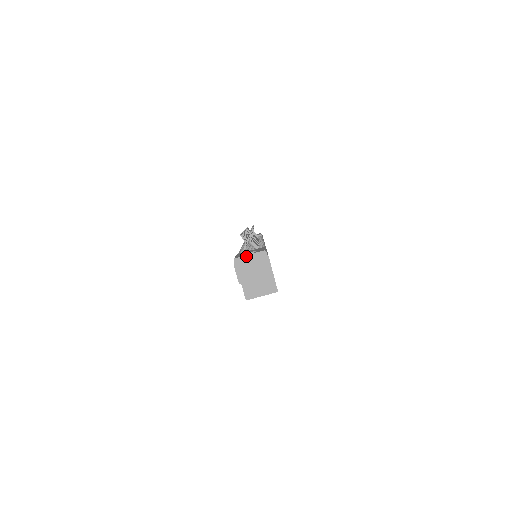
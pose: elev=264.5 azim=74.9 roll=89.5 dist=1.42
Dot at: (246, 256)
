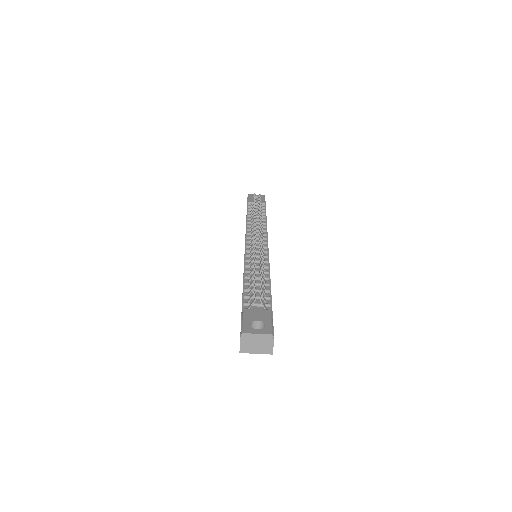
Dot at: (254, 334)
